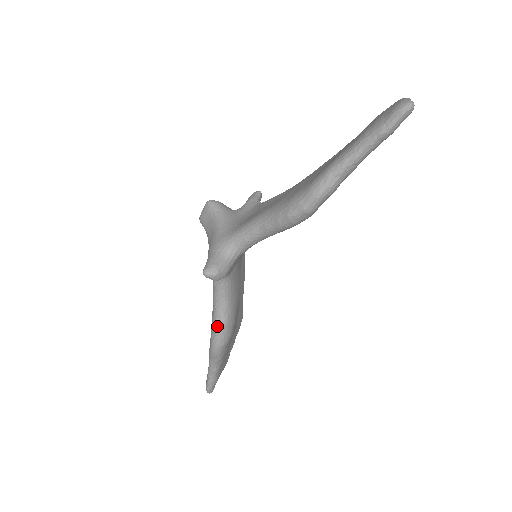
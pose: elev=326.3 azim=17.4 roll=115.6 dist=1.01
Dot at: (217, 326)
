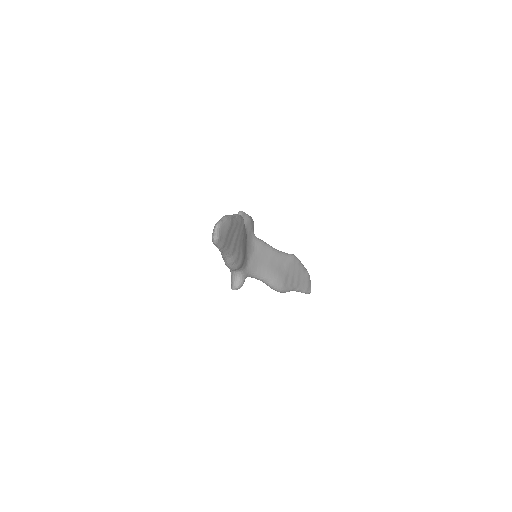
Dot at: (270, 287)
